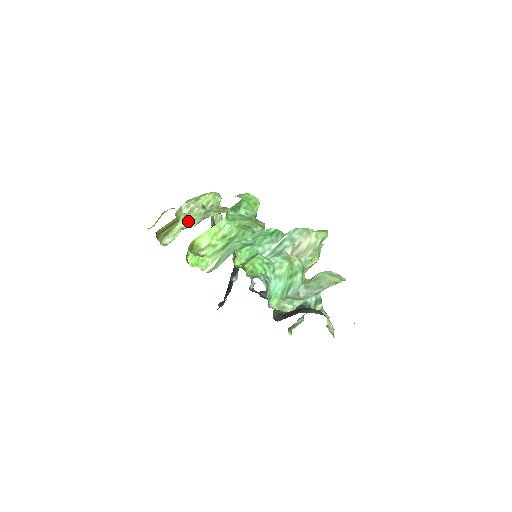
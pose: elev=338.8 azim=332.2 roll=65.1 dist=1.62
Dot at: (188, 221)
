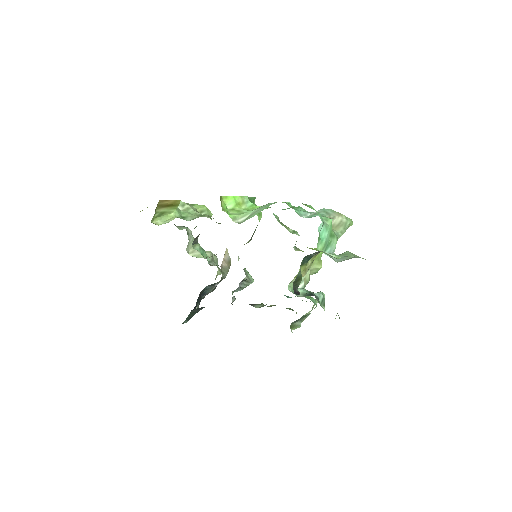
Dot at: (183, 215)
